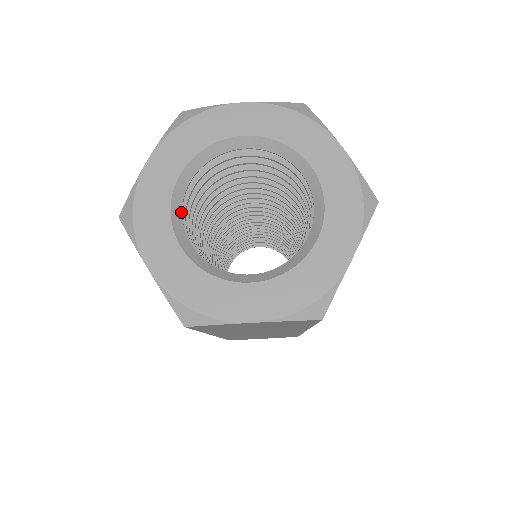
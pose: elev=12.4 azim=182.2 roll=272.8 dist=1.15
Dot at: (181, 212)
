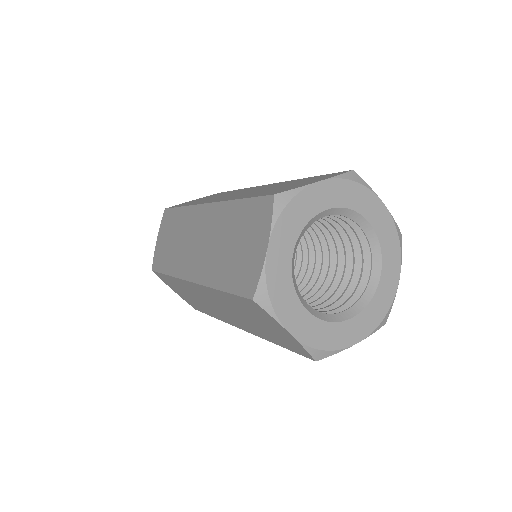
Dot at: (295, 281)
